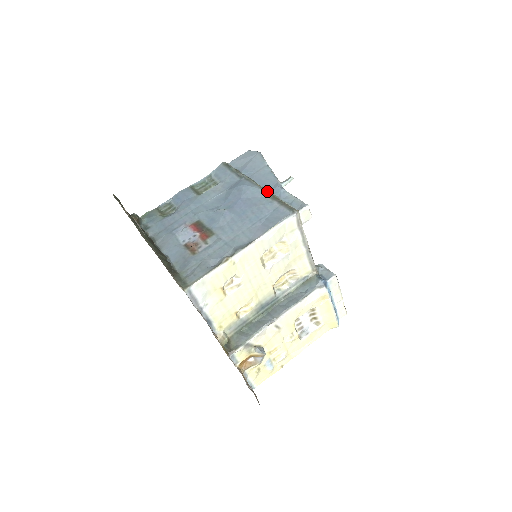
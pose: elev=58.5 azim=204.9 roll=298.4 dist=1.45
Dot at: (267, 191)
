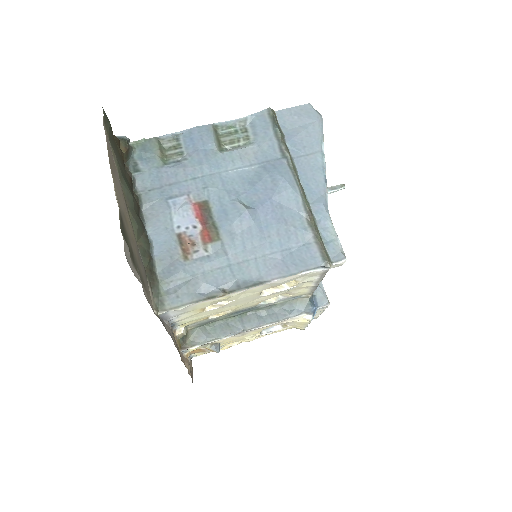
Dot at: (307, 204)
